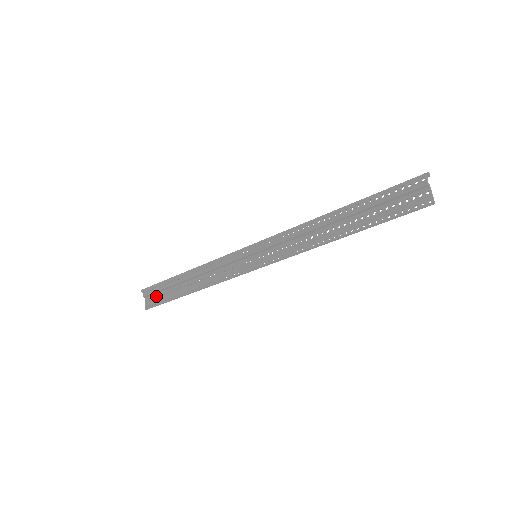
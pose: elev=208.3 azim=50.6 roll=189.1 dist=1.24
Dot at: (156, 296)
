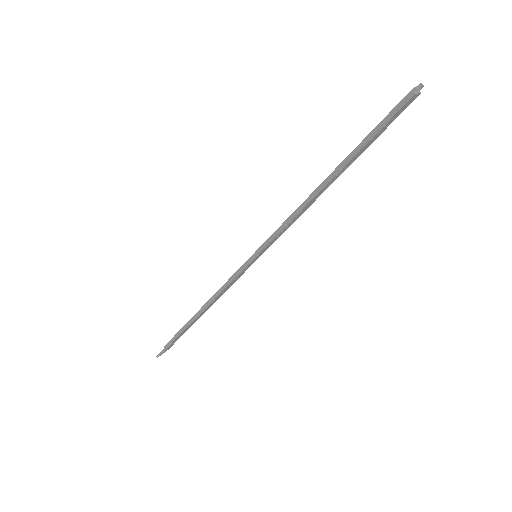
Dot at: occluded
